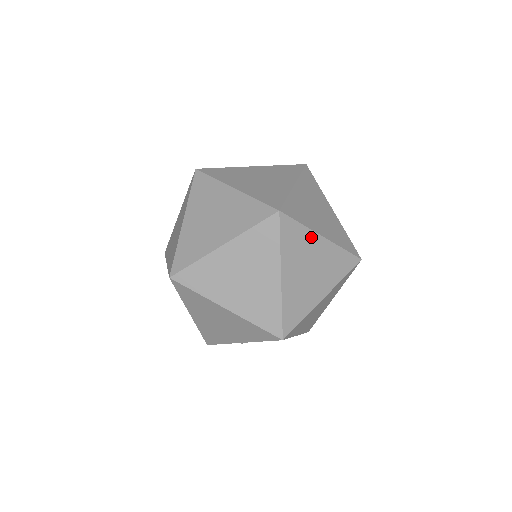
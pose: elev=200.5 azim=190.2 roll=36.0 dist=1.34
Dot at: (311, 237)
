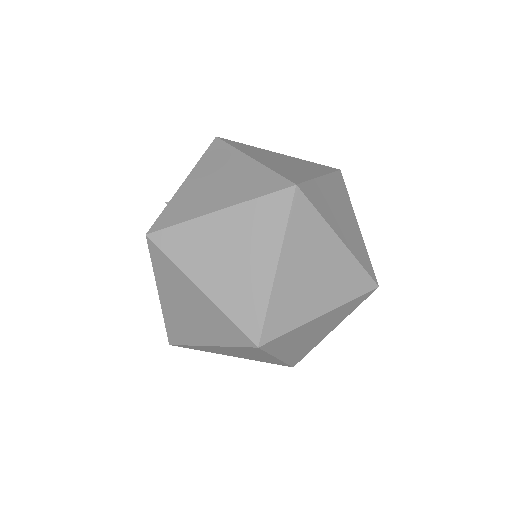
Dot at: (306, 326)
